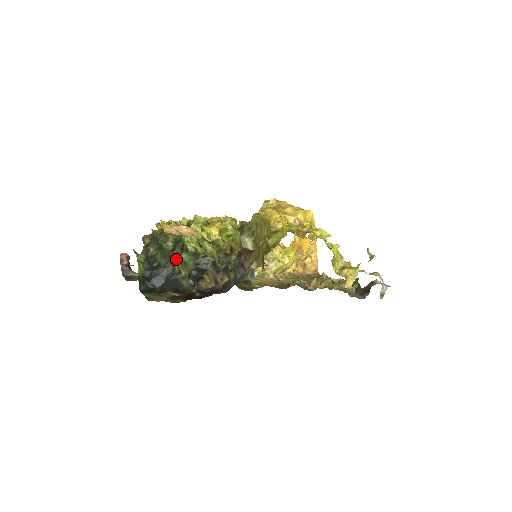
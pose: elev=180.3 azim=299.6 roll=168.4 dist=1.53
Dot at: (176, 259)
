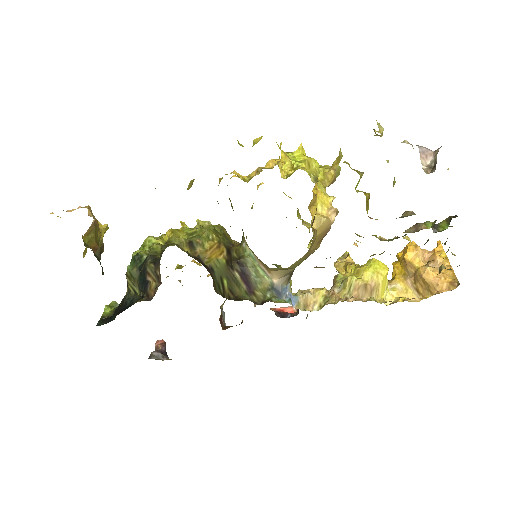
Dot at: (126, 276)
